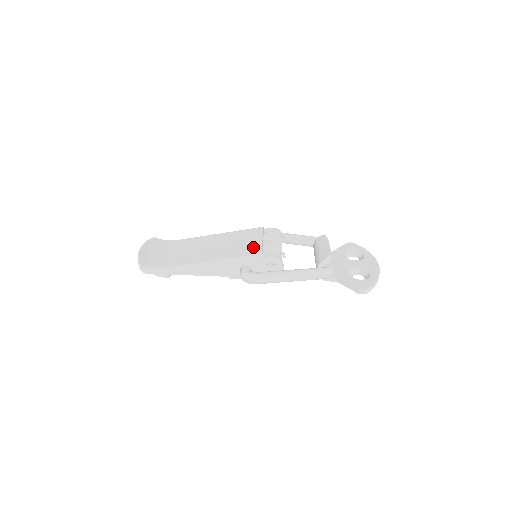
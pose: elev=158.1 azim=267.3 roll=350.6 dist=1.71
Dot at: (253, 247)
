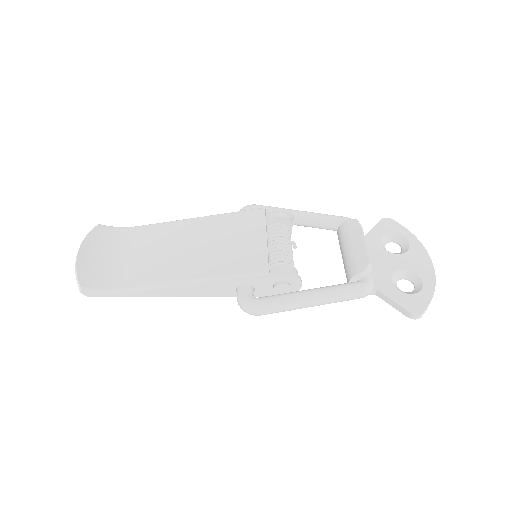
Dot at: (254, 253)
